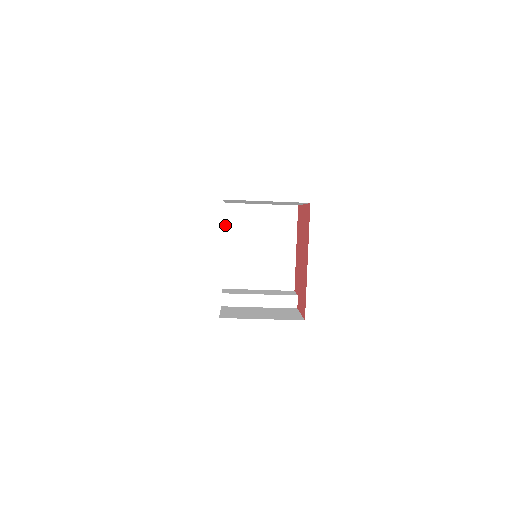
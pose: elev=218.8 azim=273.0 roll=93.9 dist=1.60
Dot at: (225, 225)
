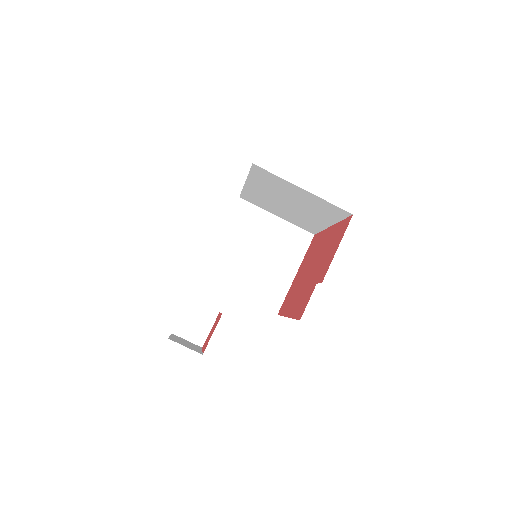
Dot at: occluded
